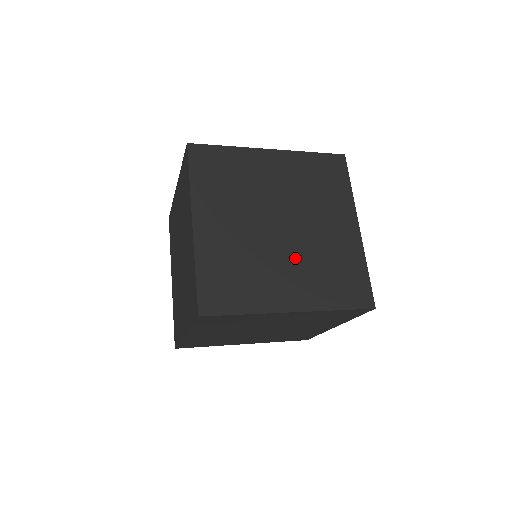
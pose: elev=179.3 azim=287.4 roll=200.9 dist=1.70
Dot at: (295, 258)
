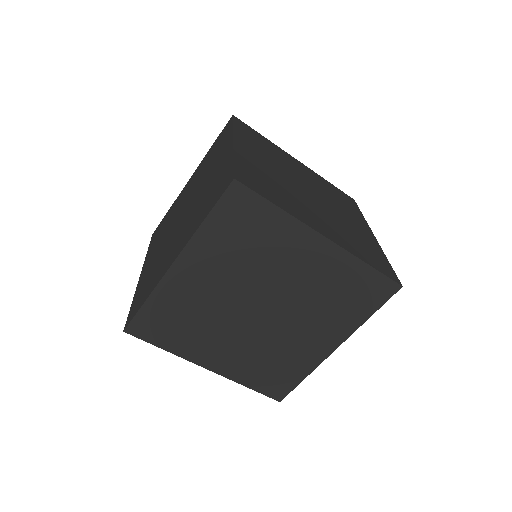
Dot at: (323, 213)
